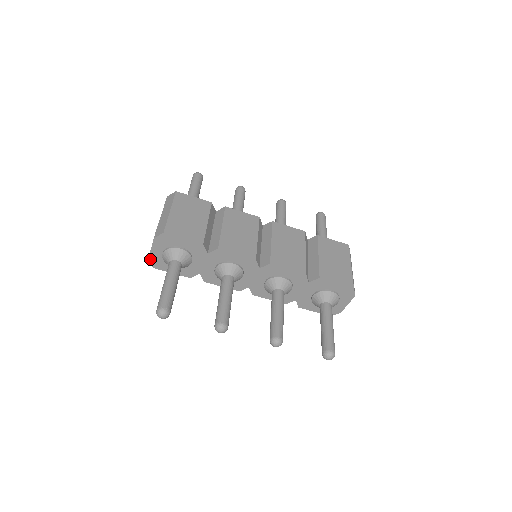
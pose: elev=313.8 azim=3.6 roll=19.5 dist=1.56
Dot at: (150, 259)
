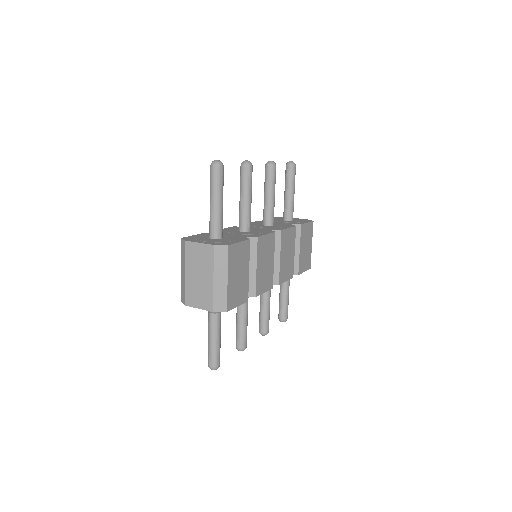
Dot at: (187, 305)
